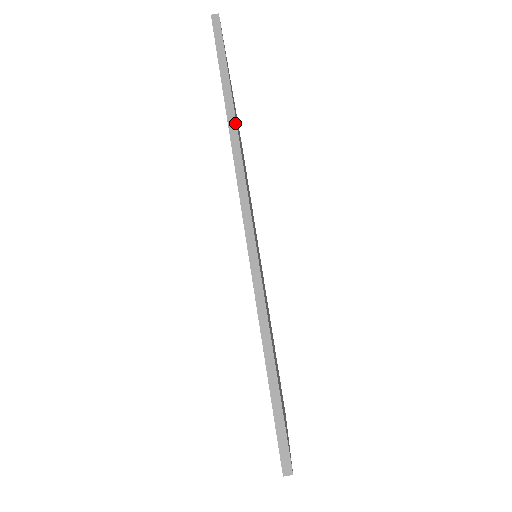
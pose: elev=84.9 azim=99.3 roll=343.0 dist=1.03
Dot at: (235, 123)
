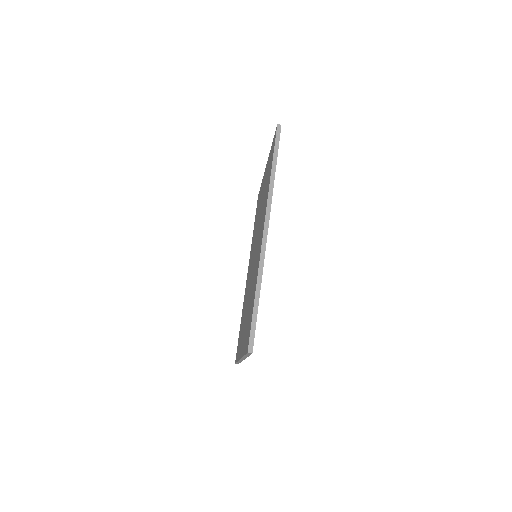
Dot at: occluded
